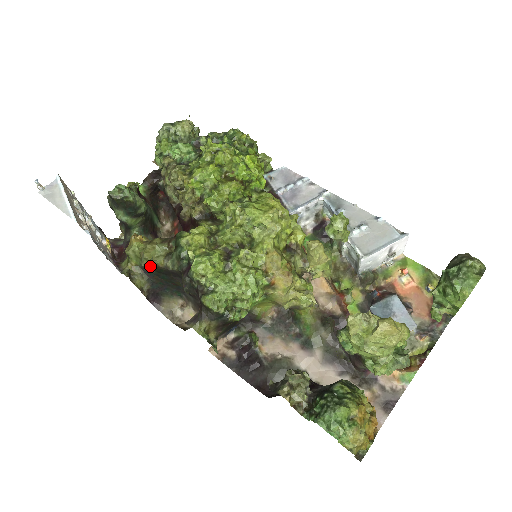
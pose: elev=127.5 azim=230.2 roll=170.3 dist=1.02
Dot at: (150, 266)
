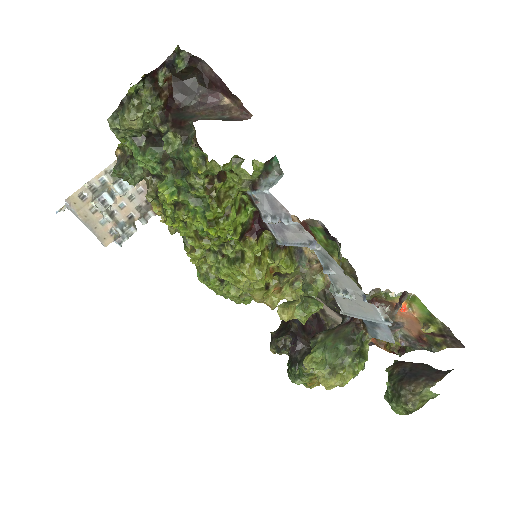
Dot at: occluded
